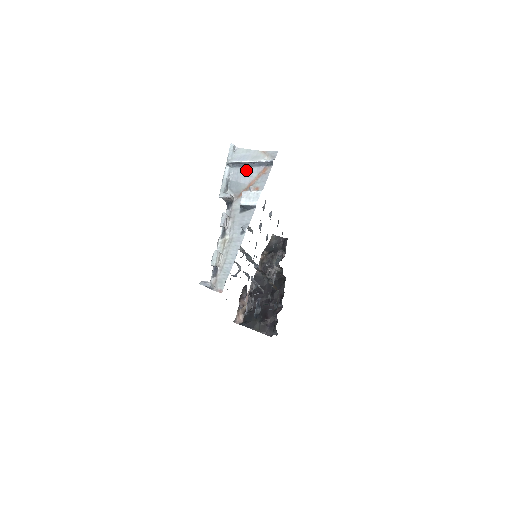
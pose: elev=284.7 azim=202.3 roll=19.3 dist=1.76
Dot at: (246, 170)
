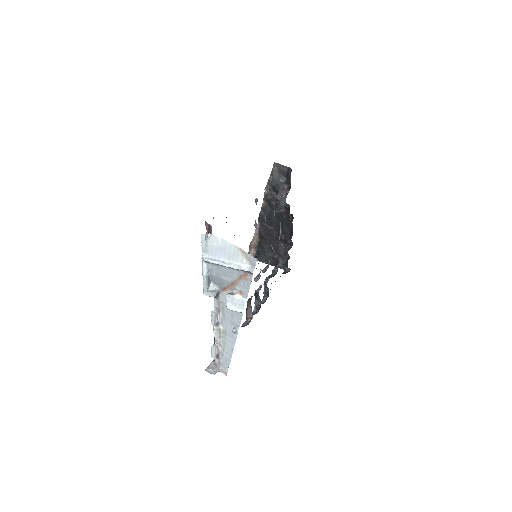
Dot at: (225, 270)
